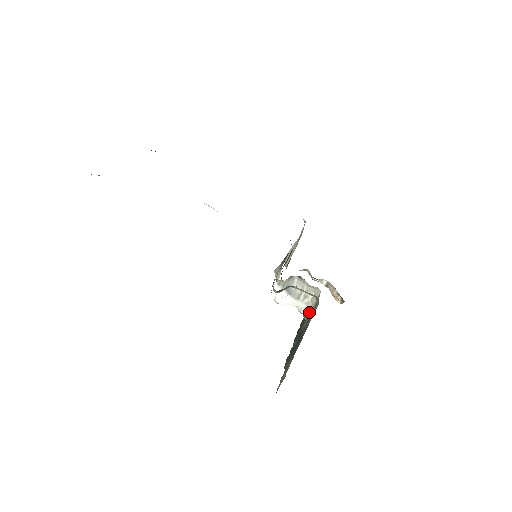
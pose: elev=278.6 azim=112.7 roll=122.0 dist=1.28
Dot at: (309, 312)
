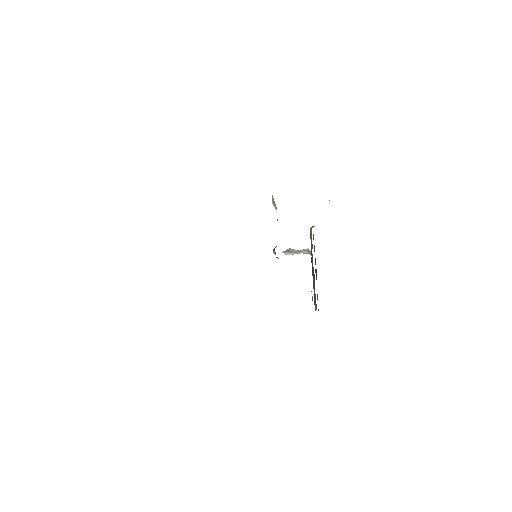
Dot at: (311, 255)
